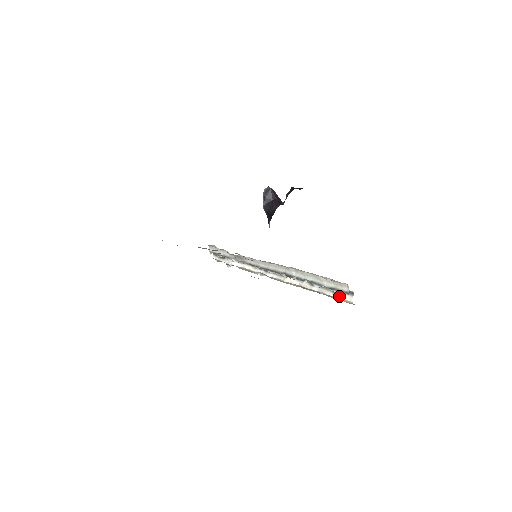
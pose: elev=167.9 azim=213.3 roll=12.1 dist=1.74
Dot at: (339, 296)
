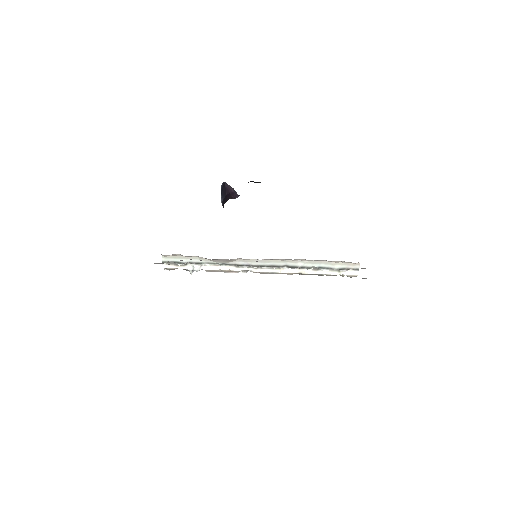
Dot at: (345, 273)
